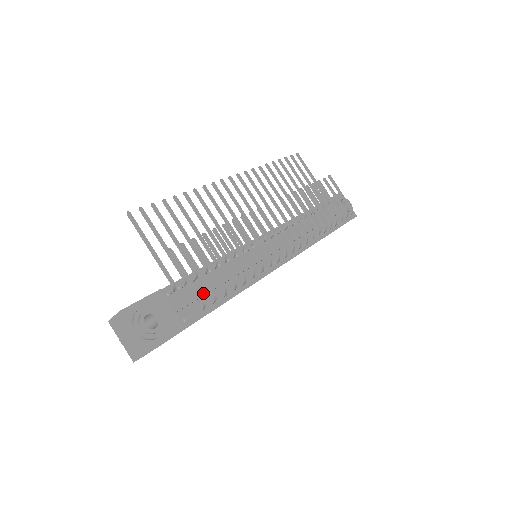
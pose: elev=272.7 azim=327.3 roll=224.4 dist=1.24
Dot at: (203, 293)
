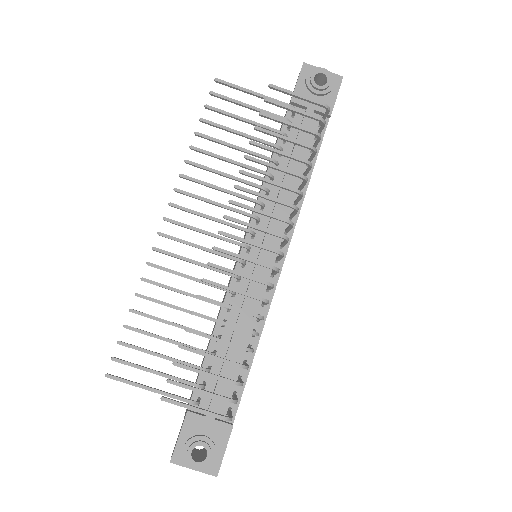
Dot at: (226, 376)
